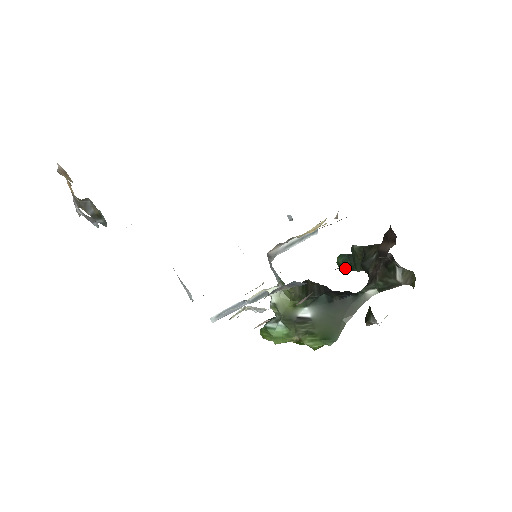
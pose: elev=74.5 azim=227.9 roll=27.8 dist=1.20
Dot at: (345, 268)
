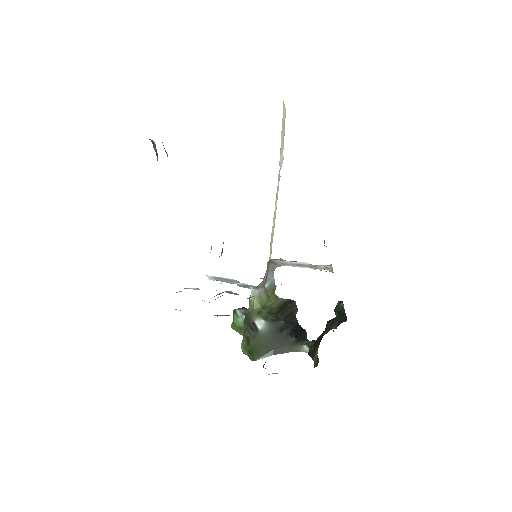
Dot at: (336, 314)
